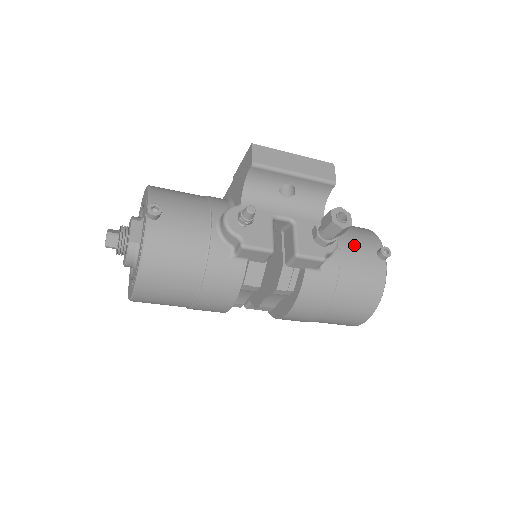
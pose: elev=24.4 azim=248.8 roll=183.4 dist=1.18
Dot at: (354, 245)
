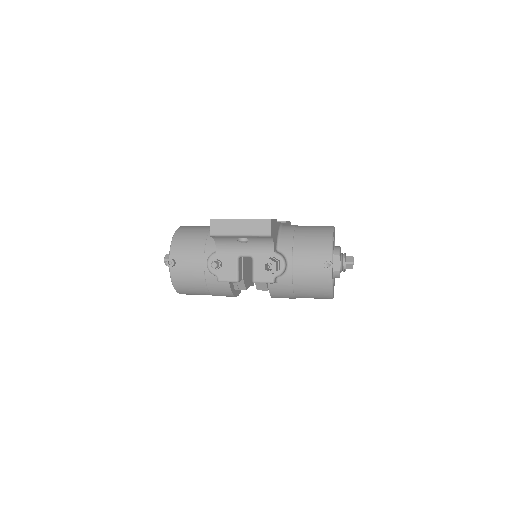
Dot at: (305, 261)
